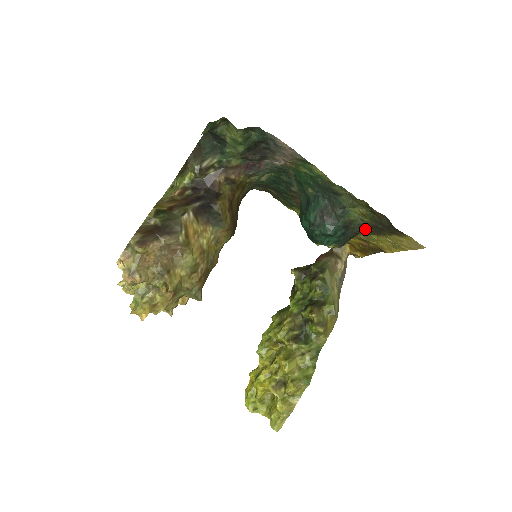
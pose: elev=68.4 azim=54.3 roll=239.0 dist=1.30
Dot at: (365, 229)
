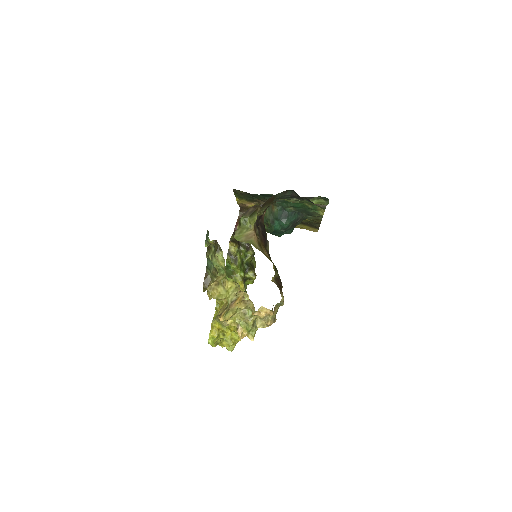
Dot at: occluded
